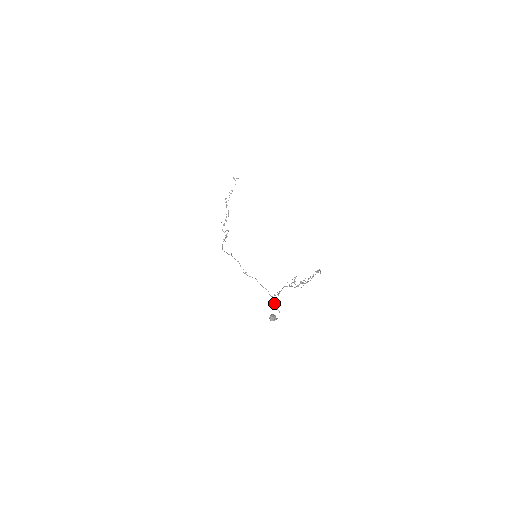
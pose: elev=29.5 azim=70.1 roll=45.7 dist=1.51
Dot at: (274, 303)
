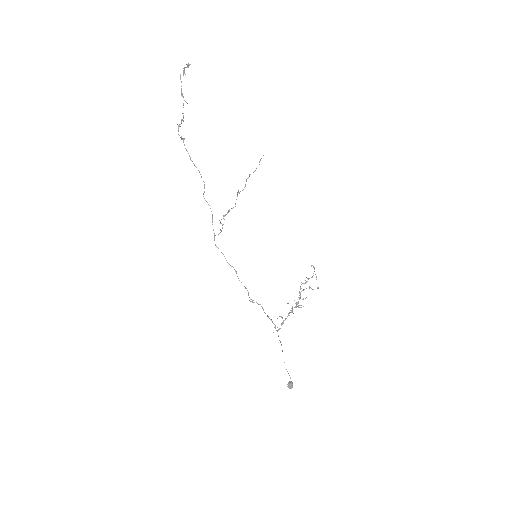
Dot at: occluded
